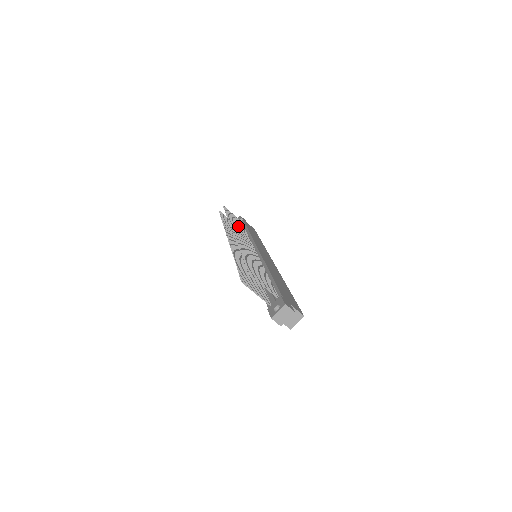
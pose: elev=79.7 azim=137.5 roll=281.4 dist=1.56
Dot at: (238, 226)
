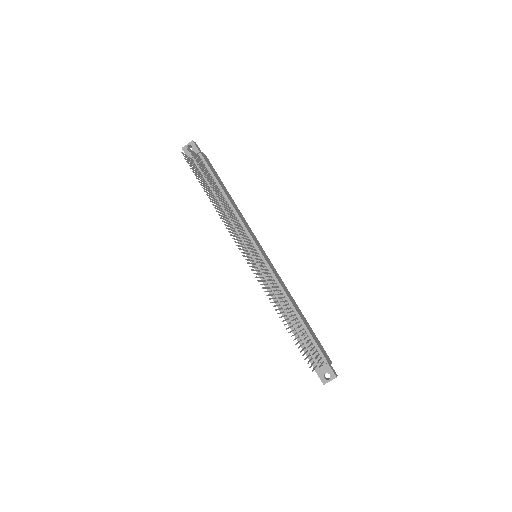
Dot at: (224, 203)
